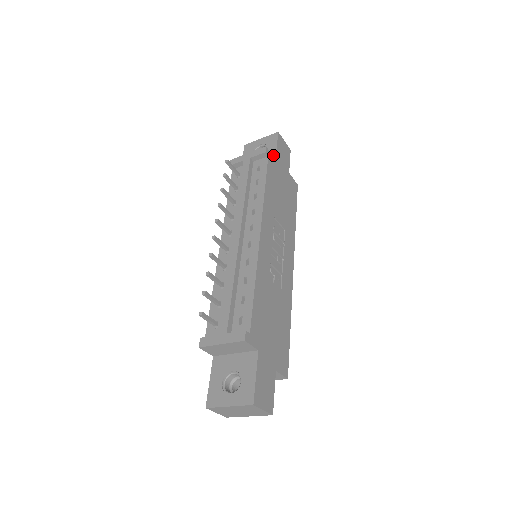
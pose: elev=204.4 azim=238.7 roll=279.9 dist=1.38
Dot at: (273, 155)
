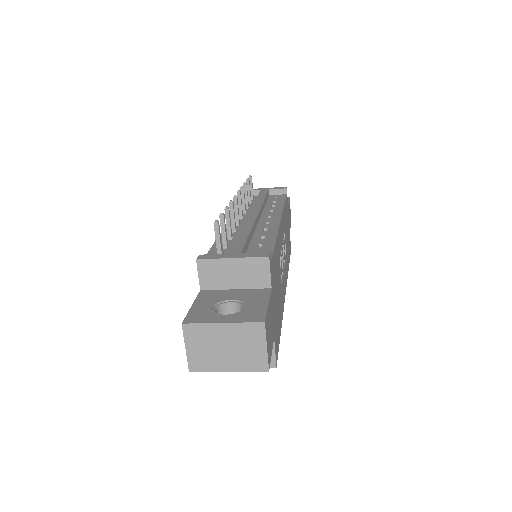
Dot at: occluded
